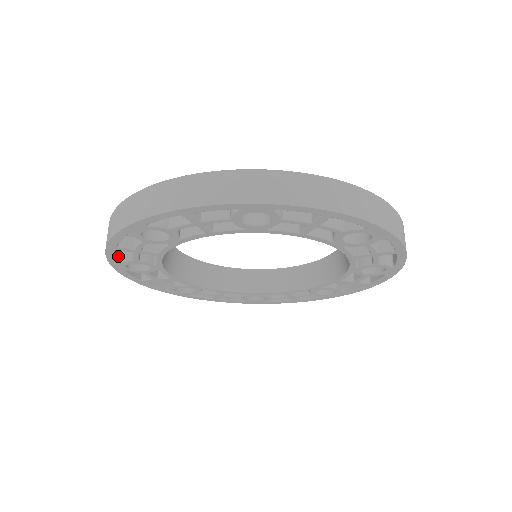
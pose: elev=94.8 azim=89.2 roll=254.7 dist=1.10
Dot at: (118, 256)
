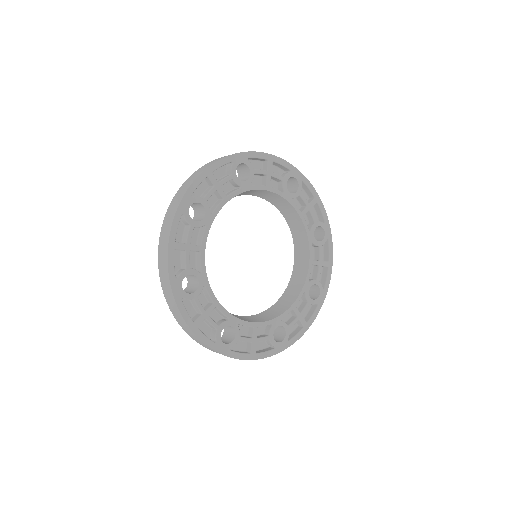
Dot at: (173, 276)
